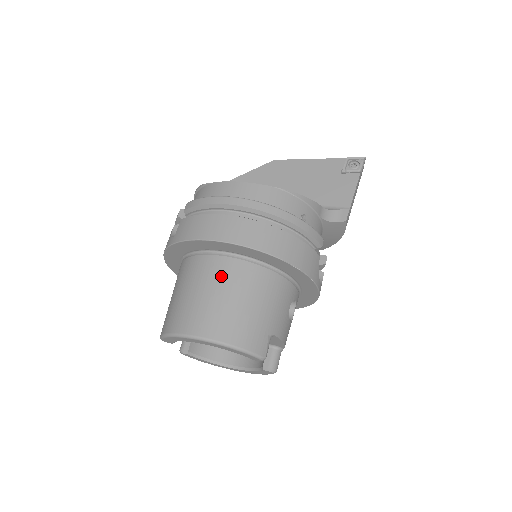
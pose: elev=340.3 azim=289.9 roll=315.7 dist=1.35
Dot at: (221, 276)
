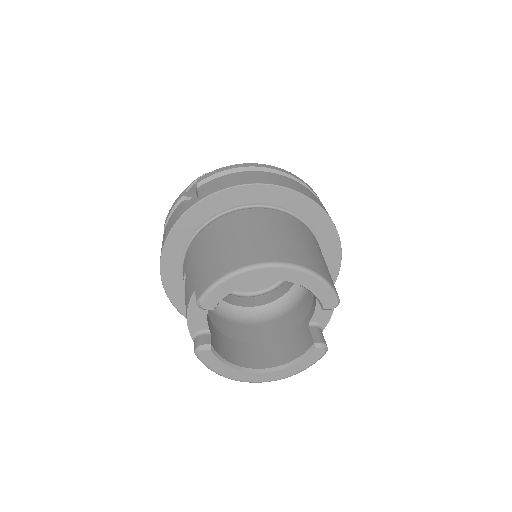
Dot at: (272, 220)
